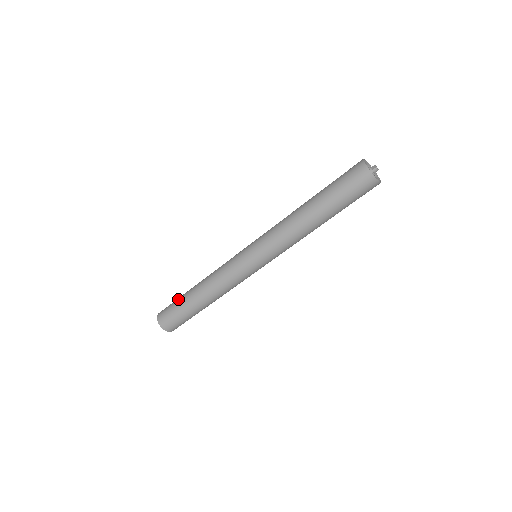
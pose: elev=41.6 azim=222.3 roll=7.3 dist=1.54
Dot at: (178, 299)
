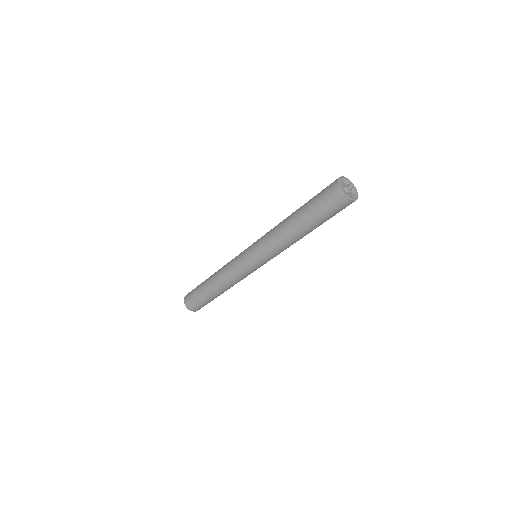
Dot at: occluded
